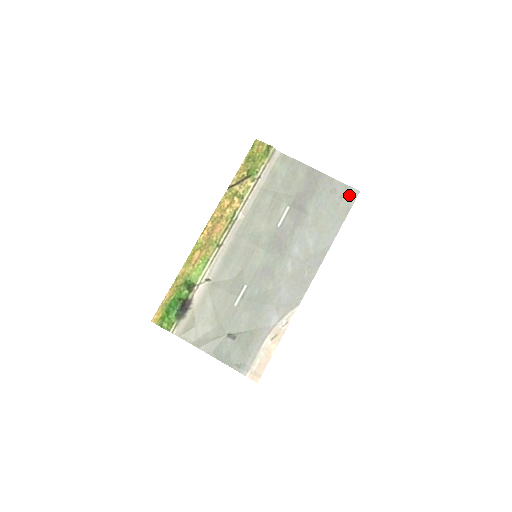
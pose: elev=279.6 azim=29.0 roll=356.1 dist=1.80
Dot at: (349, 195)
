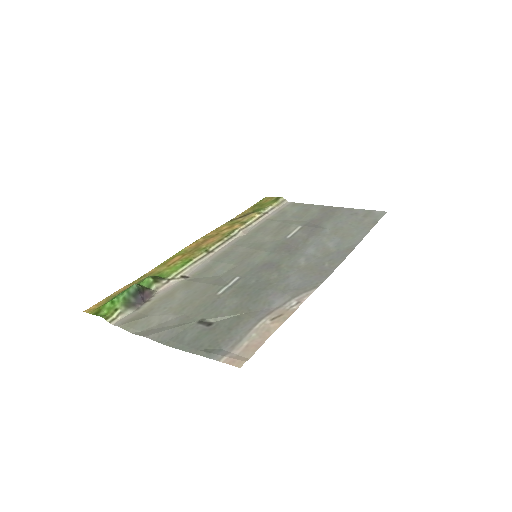
Dot at: (374, 214)
